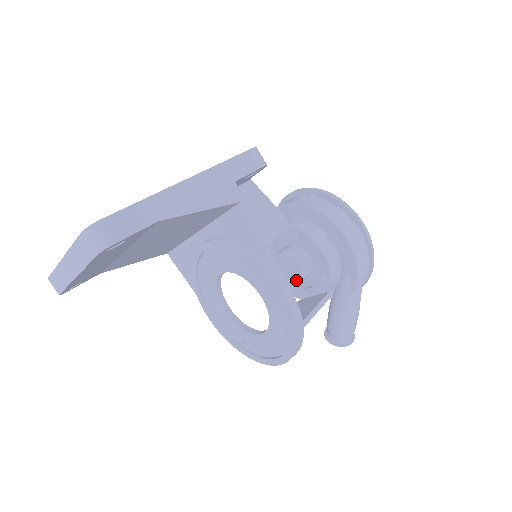
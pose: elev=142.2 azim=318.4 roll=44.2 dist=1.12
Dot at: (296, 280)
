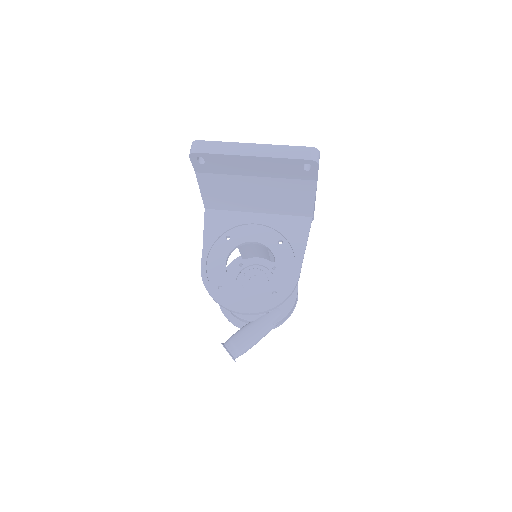
Dot at: occluded
